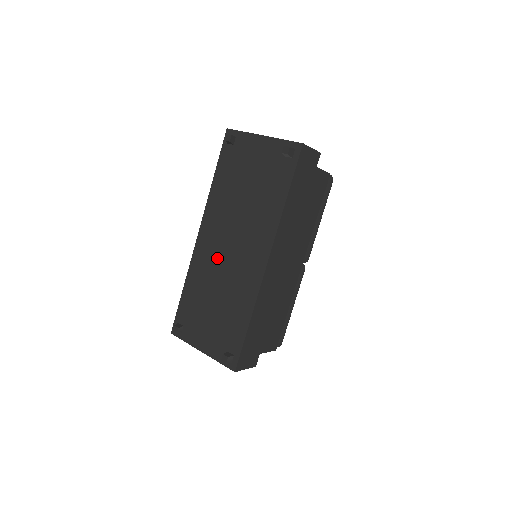
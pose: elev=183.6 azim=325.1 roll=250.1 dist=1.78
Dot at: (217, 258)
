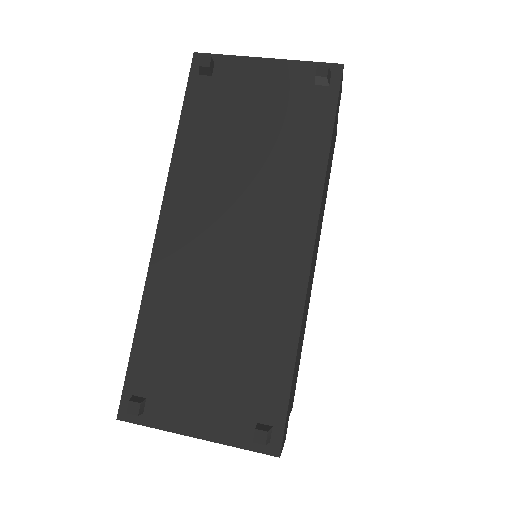
Dot at: (206, 260)
